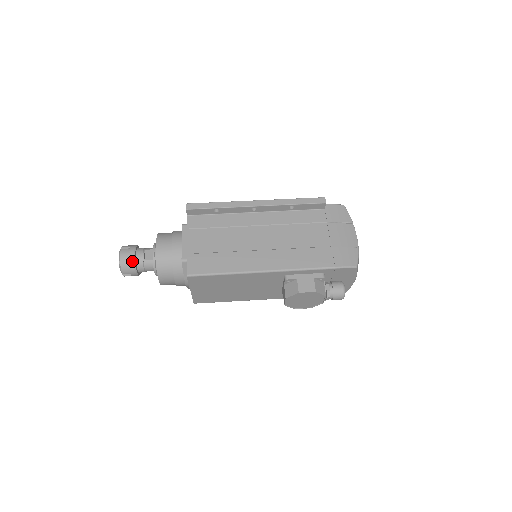
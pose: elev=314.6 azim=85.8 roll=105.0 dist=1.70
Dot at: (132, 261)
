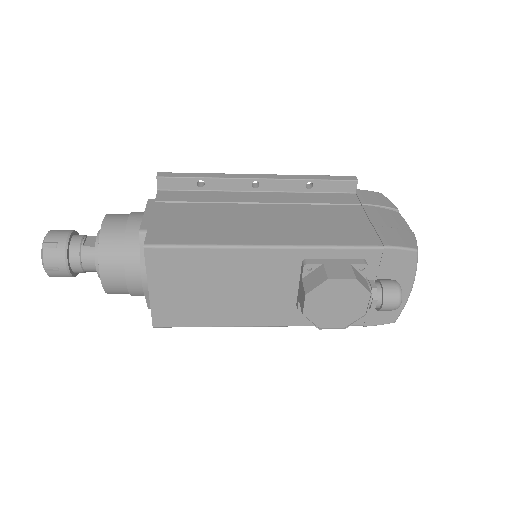
Dot at: (63, 244)
